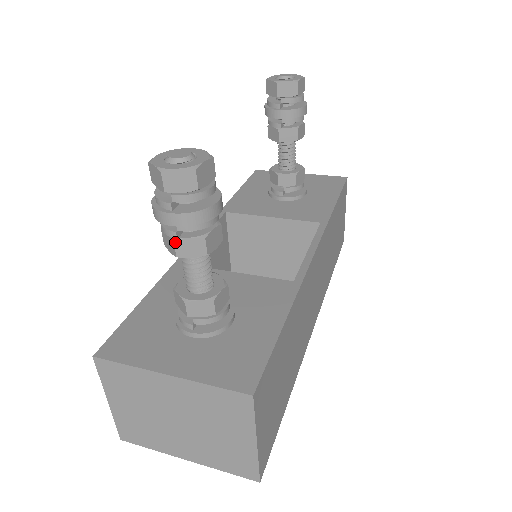
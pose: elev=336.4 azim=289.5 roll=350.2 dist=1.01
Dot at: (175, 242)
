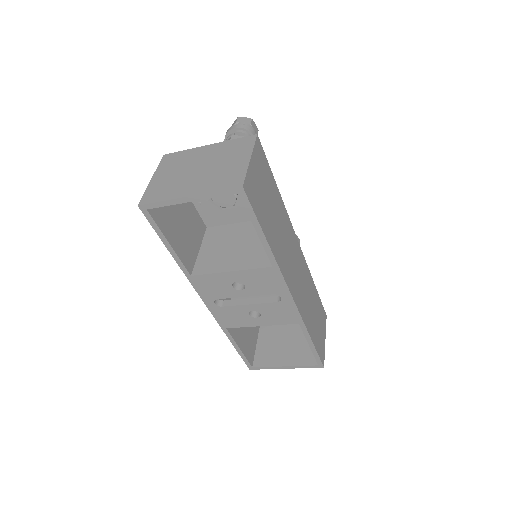
Dot at: (232, 136)
